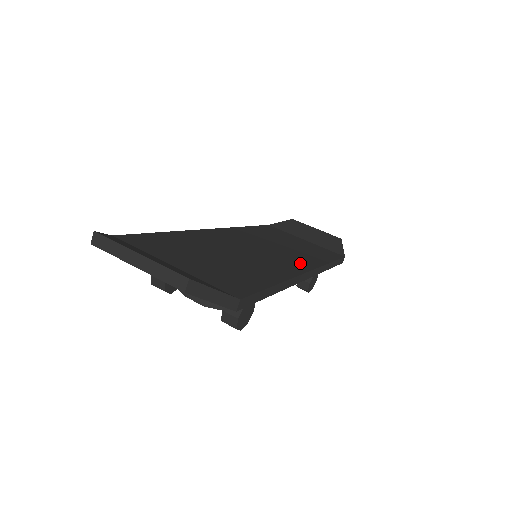
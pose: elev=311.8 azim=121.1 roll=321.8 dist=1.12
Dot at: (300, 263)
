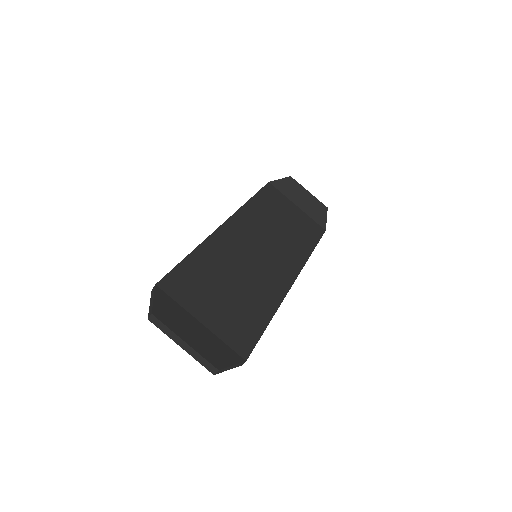
Dot at: (289, 267)
